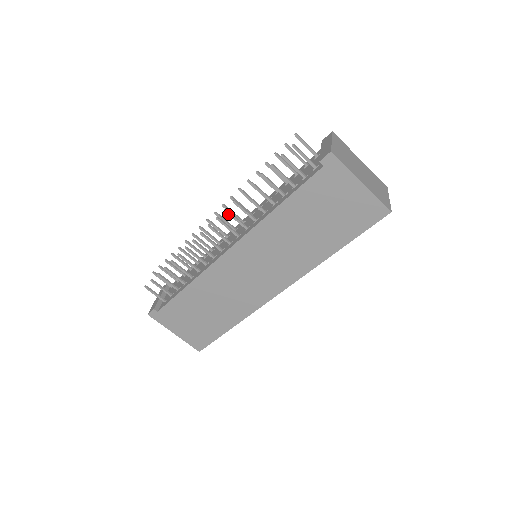
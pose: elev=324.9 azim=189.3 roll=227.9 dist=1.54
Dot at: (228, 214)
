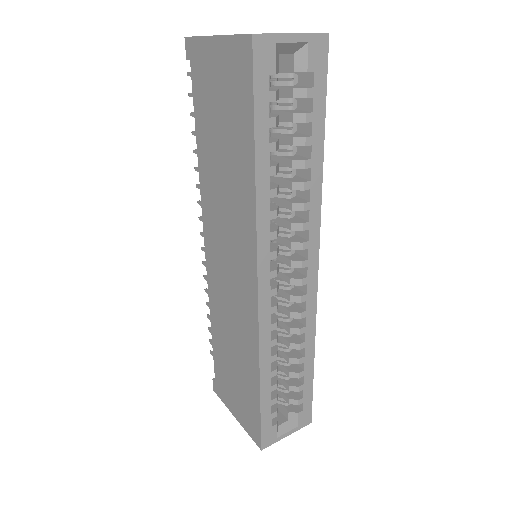
Dot at: (200, 205)
